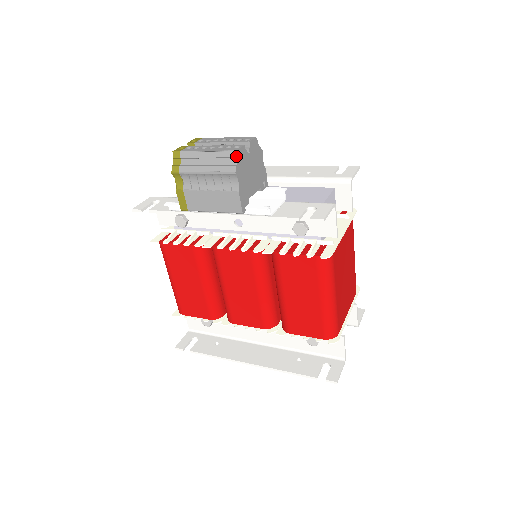
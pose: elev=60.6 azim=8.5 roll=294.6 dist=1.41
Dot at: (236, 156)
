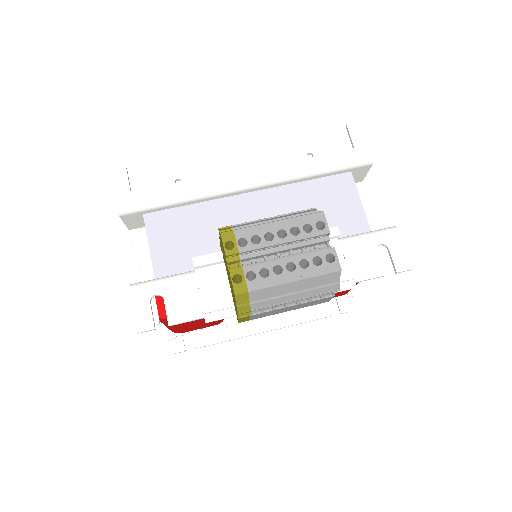
Dot at: (340, 275)
